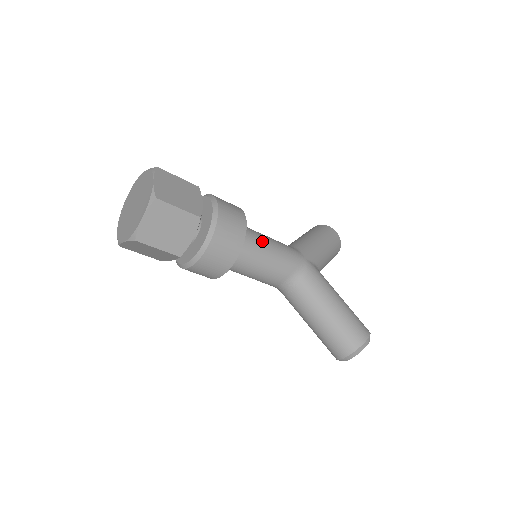
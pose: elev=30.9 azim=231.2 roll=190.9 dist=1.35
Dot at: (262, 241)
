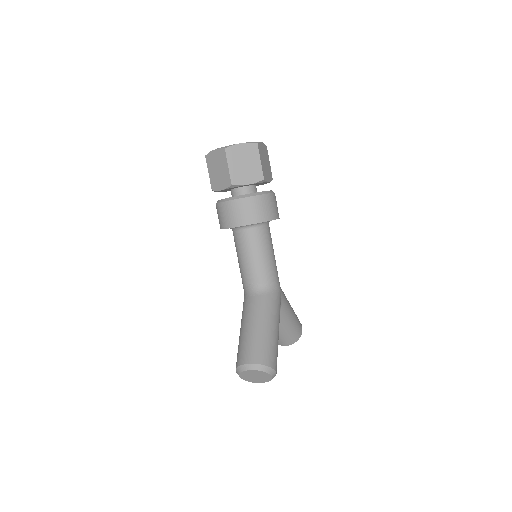
Dot at: (271, 245)
